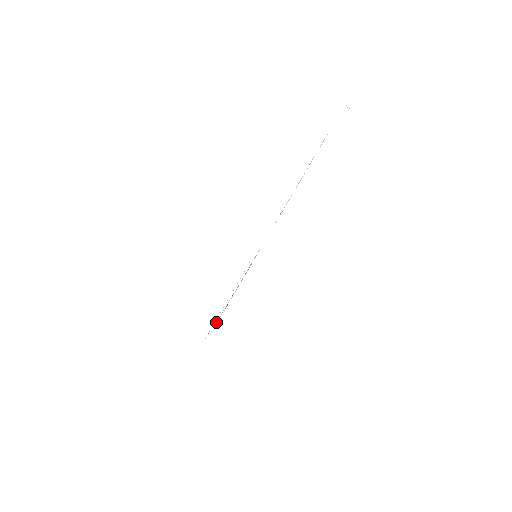
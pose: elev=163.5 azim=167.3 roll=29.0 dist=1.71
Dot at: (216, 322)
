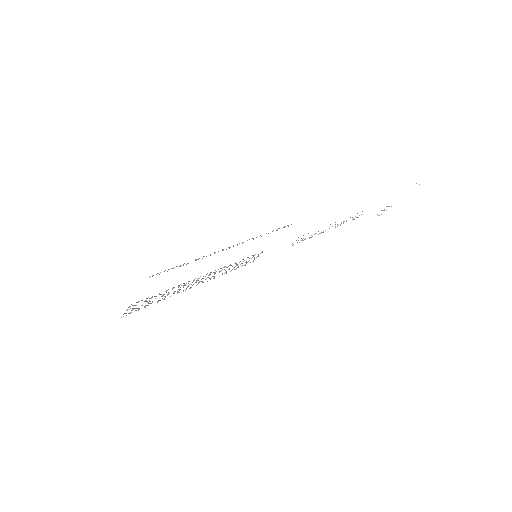
Dot at: occluded
